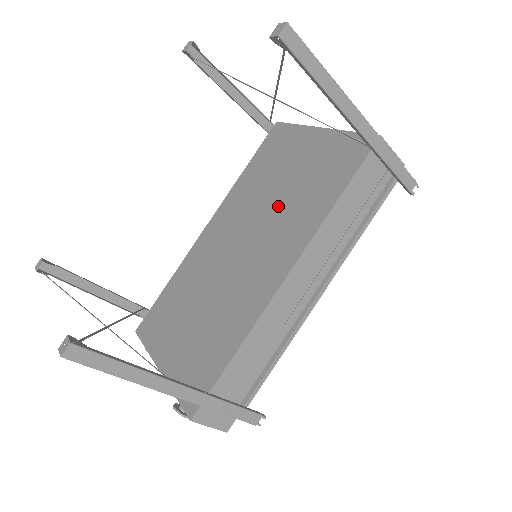
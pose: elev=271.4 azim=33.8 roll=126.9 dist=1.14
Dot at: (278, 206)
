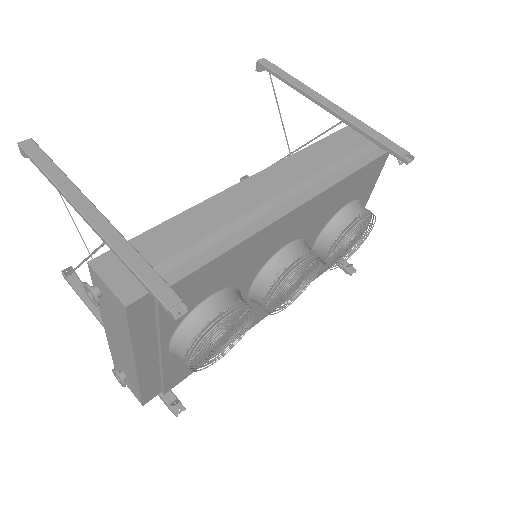
Dot at: occluded
